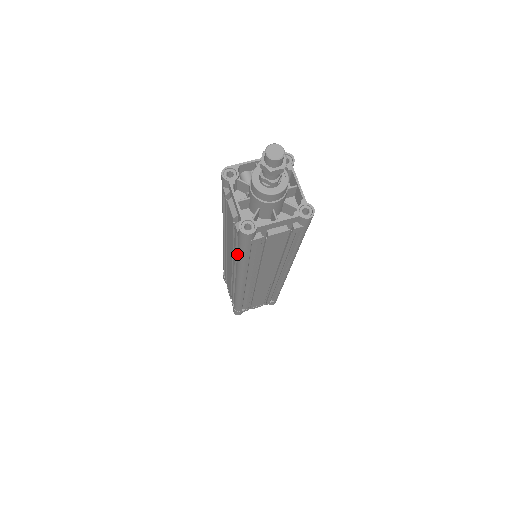
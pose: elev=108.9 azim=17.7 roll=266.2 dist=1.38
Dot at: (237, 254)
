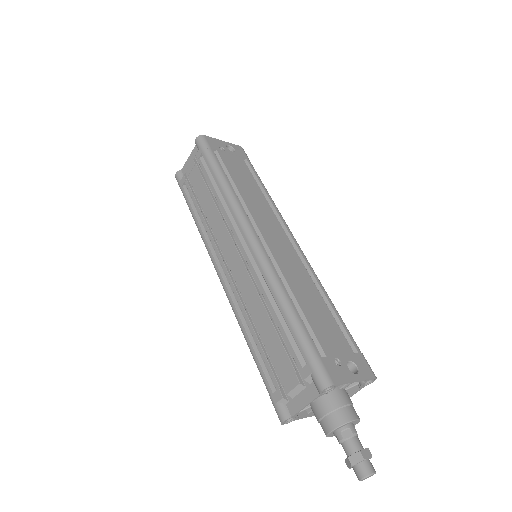
Dot at: (254, 352)
